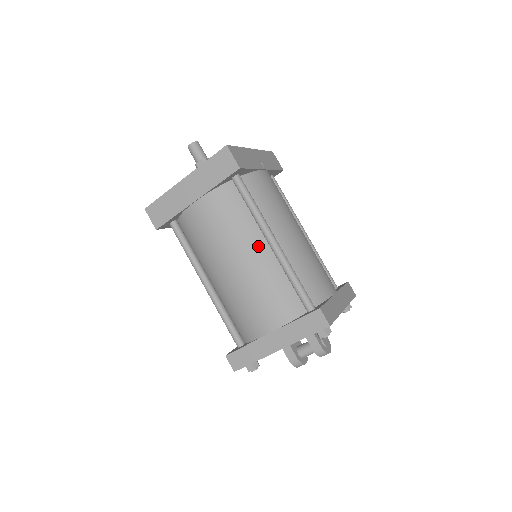
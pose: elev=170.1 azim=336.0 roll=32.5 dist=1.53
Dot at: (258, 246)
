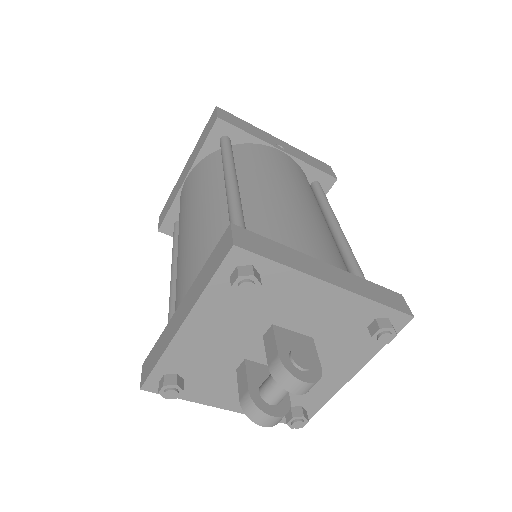
Dot at: (216, 196)
